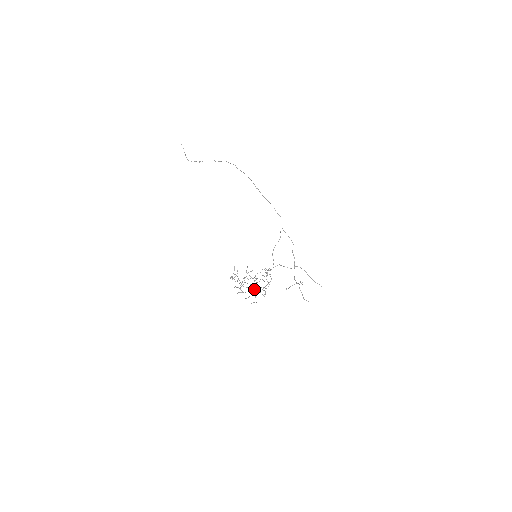
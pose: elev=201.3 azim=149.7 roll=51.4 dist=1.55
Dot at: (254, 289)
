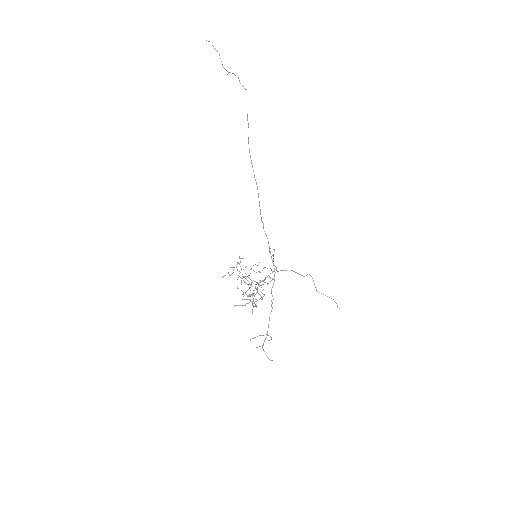
Dot at: (239, 305)
